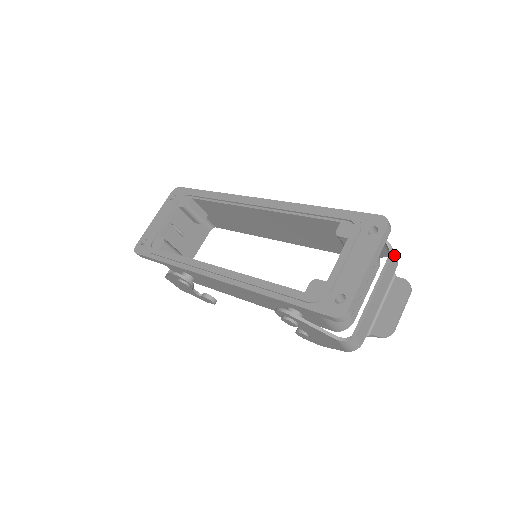
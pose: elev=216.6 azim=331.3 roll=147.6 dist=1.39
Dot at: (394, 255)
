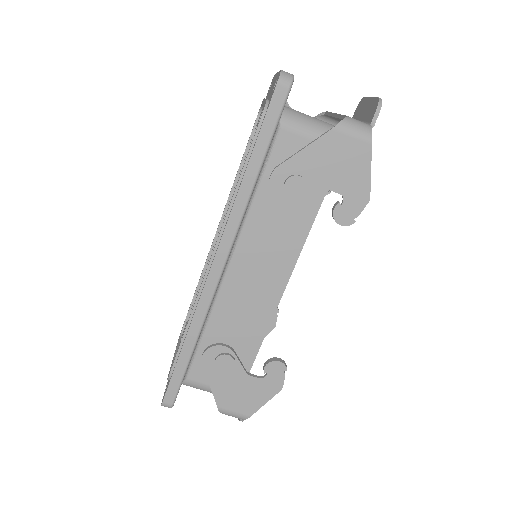
Dot at: occluded
